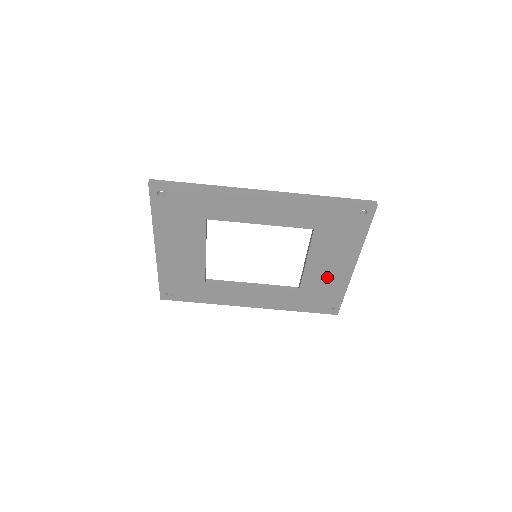
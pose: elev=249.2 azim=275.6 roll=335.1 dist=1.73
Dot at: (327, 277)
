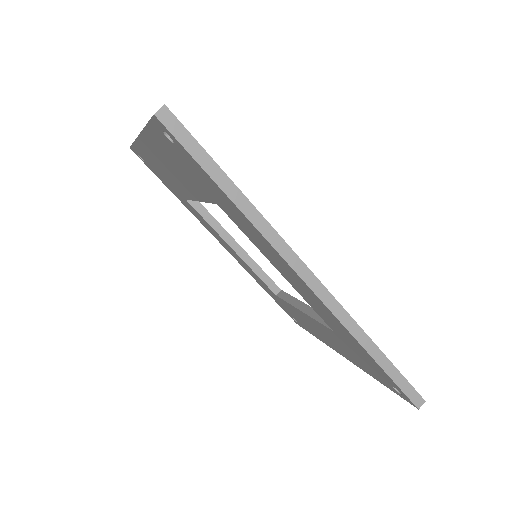
Dot at: (311, 326)
